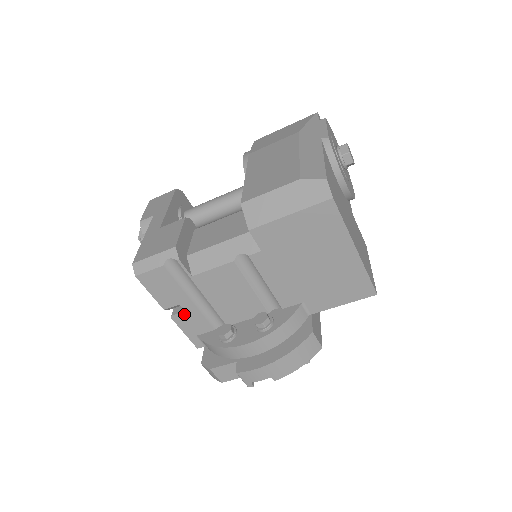
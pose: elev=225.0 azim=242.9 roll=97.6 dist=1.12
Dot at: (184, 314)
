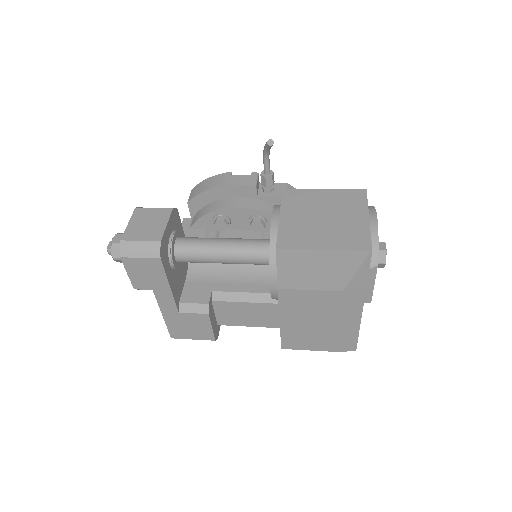
Dot at: occluded
